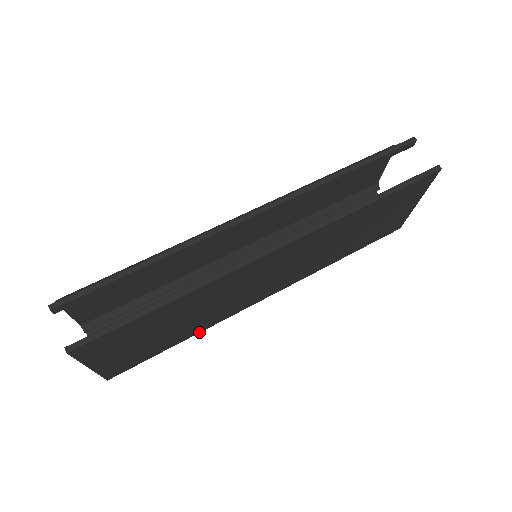
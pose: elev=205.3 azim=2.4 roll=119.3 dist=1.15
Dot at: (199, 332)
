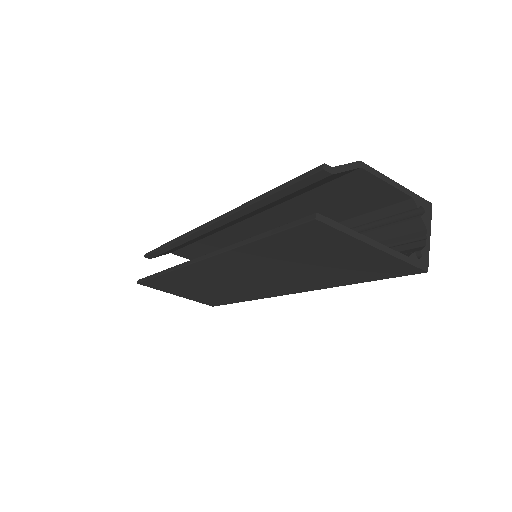
Dot at: (249, 300)
